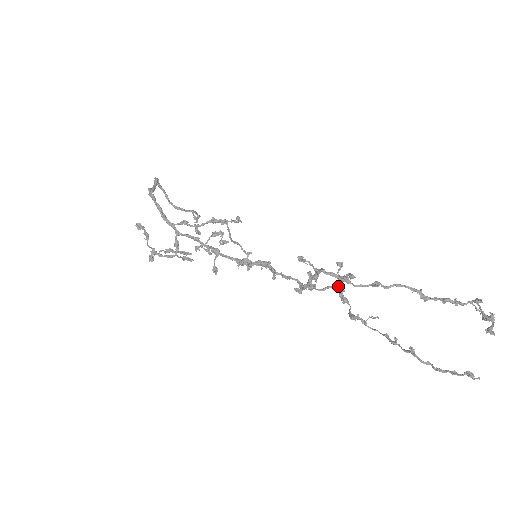
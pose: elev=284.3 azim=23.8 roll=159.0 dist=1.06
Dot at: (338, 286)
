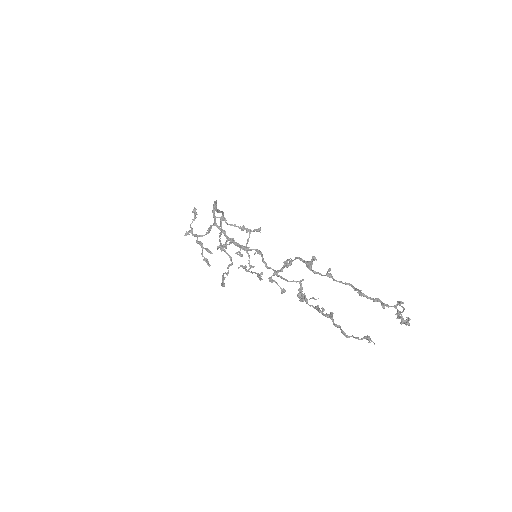
Dot at: (302, 280)
